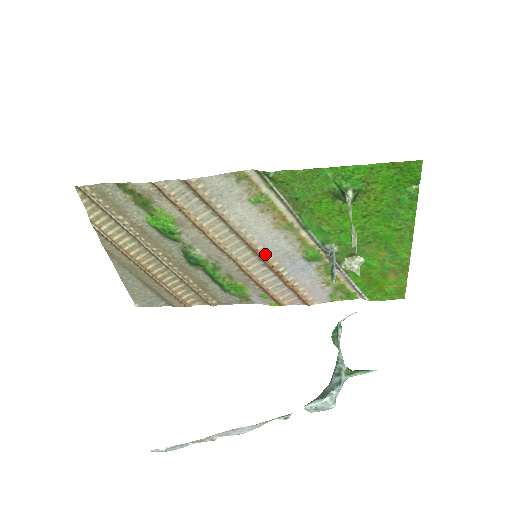
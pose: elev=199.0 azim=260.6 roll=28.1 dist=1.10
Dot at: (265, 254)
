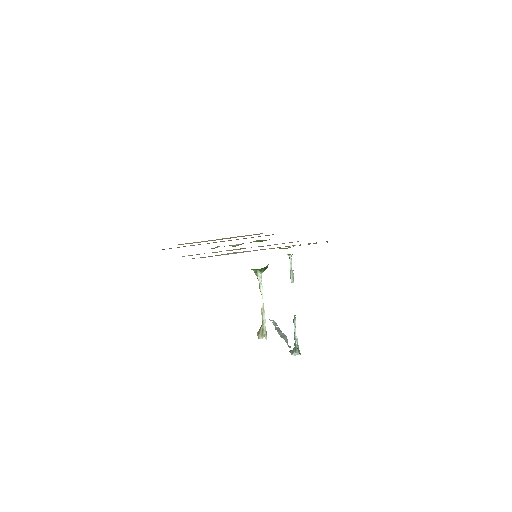
Dot at: occluded
